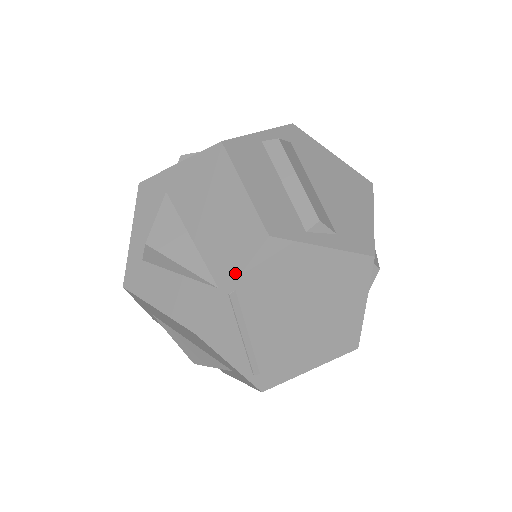
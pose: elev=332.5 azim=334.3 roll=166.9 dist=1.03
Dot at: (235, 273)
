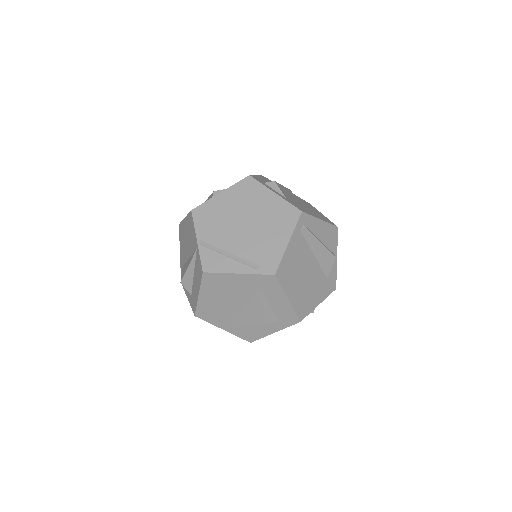
Dot at: (195, 236)
